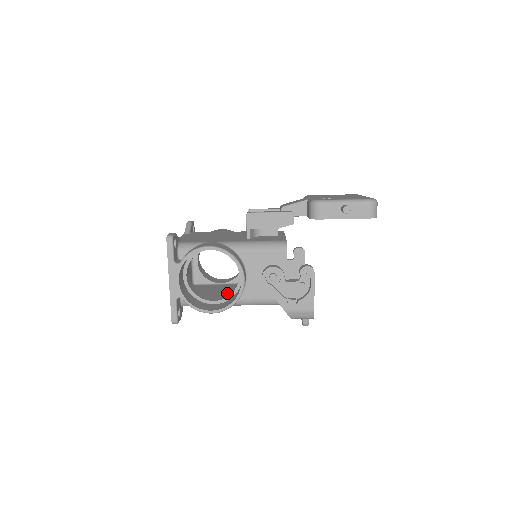
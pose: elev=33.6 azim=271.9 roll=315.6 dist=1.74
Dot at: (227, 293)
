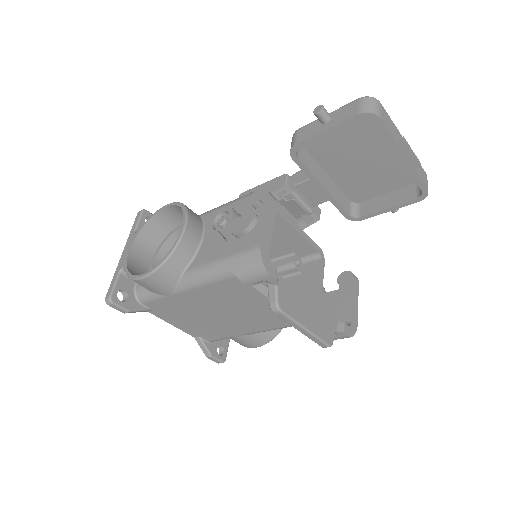
Dot at: occluded
